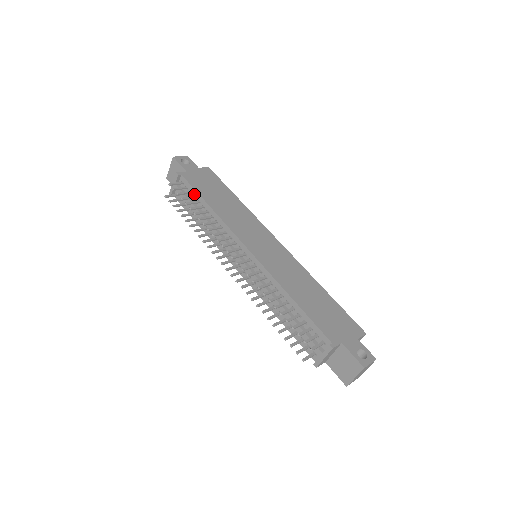
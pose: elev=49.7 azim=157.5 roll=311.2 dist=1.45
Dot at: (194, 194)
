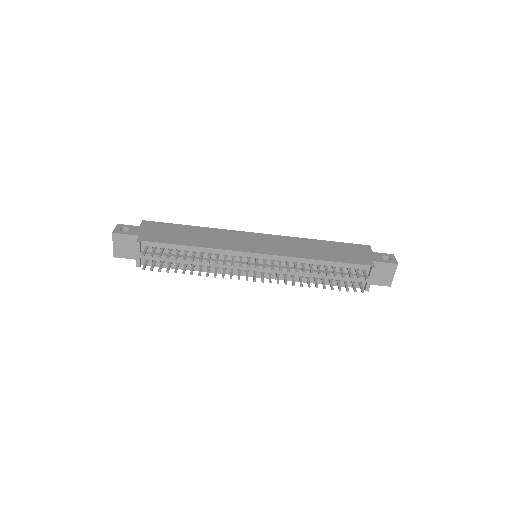
Dot at: (168, 248)
